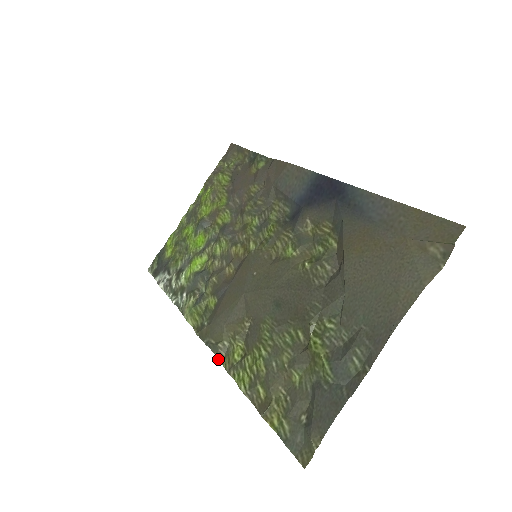
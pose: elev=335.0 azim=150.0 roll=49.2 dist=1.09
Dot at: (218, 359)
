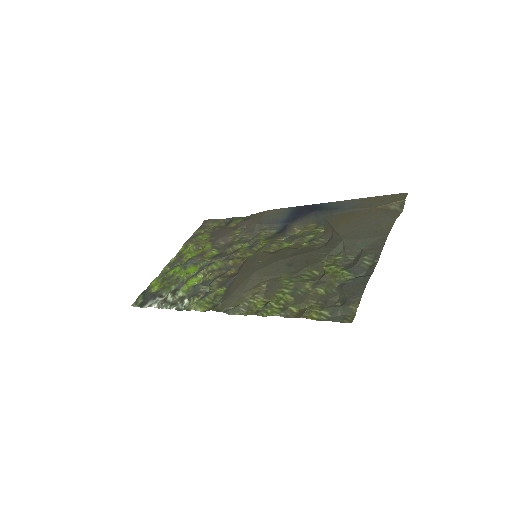
Dot at: occluded
